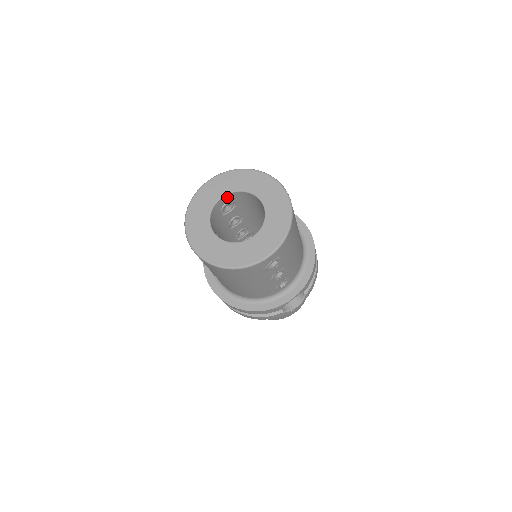
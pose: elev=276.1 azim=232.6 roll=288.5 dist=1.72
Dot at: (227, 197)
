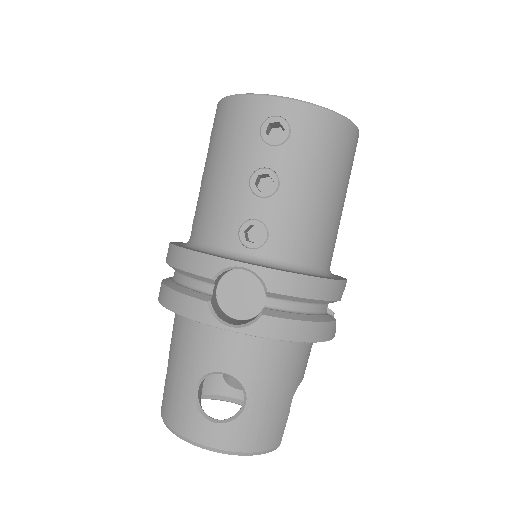
Dot at: occluded
